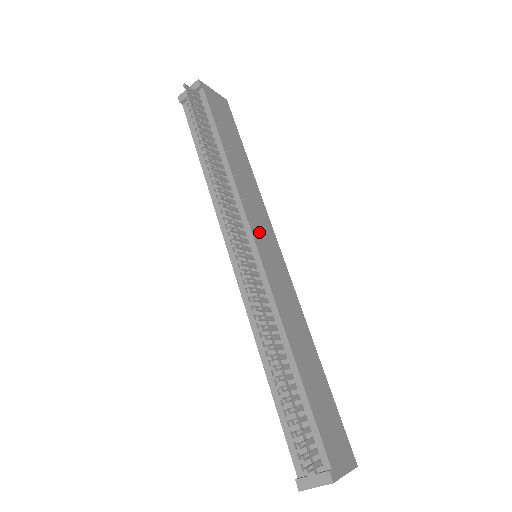
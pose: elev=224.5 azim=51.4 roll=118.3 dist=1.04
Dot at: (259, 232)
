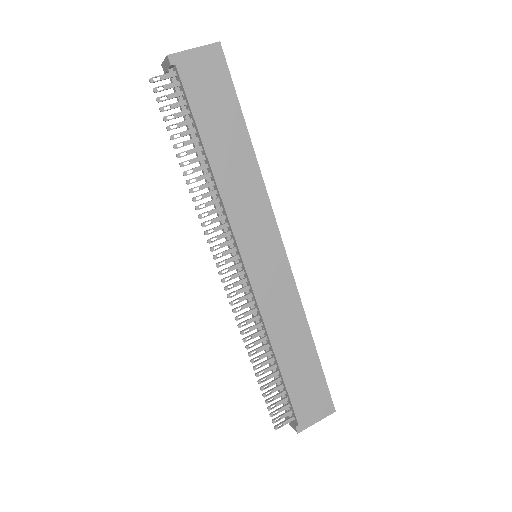
Dot at: (251, 243)
